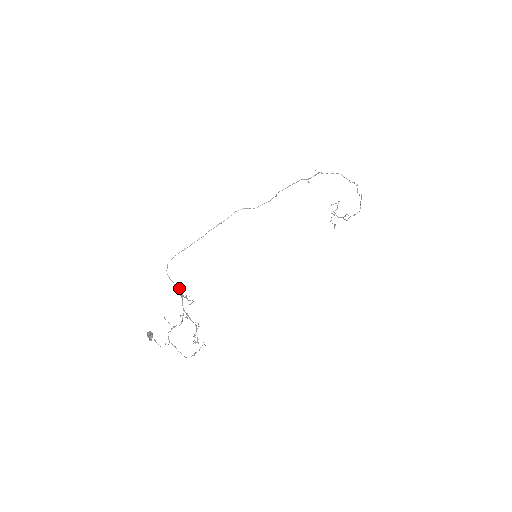
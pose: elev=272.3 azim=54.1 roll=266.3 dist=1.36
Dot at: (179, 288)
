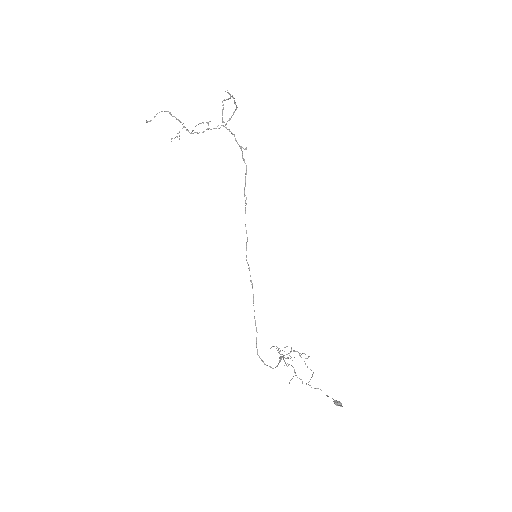
Dot at: occluded
